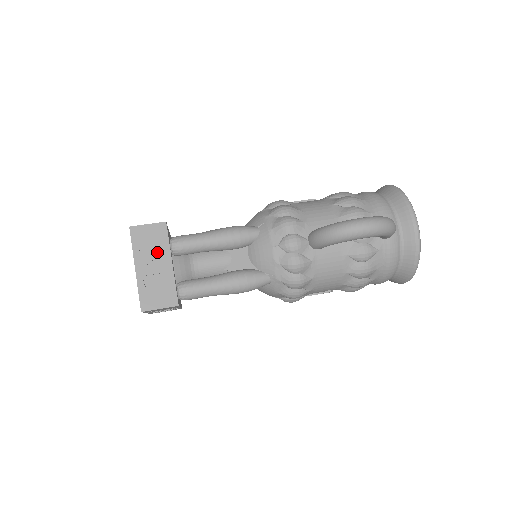
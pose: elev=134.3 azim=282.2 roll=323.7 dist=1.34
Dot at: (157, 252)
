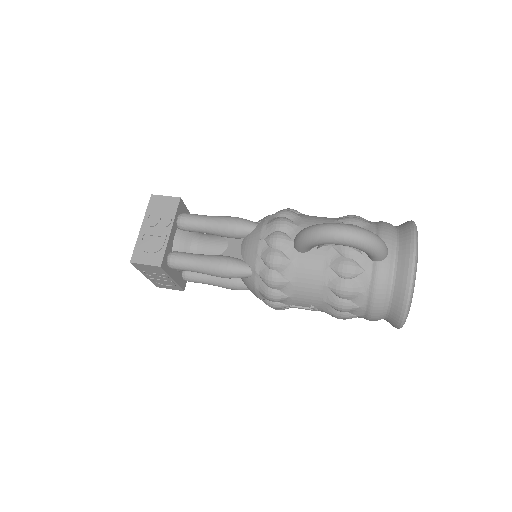
Dot at: (163, 219)
